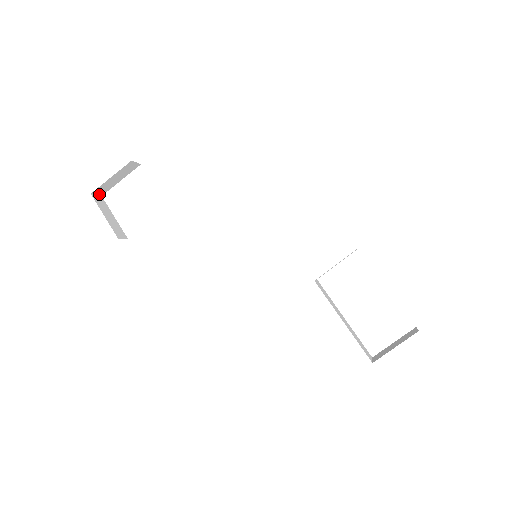
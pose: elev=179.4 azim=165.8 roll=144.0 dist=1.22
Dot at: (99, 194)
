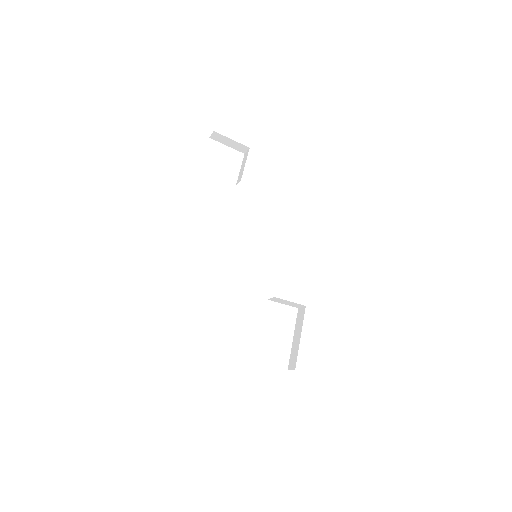
Dot at: (212, 136)
